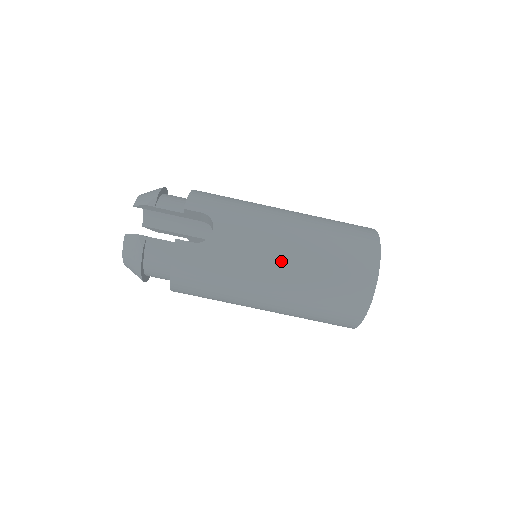
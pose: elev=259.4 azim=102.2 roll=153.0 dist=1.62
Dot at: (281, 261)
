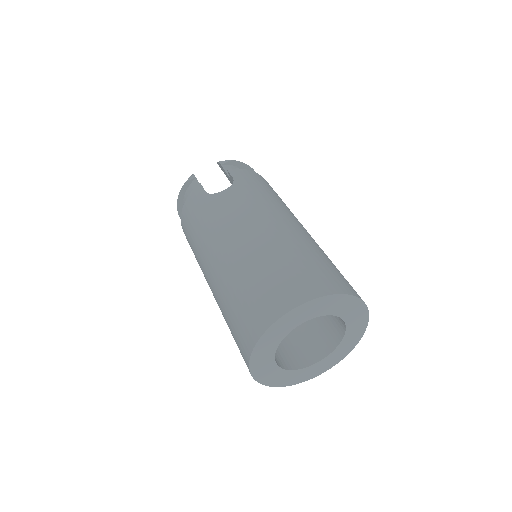
Dot at: (235, 241)
